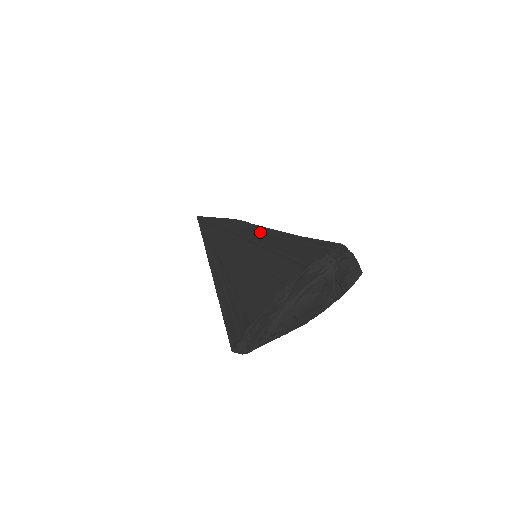
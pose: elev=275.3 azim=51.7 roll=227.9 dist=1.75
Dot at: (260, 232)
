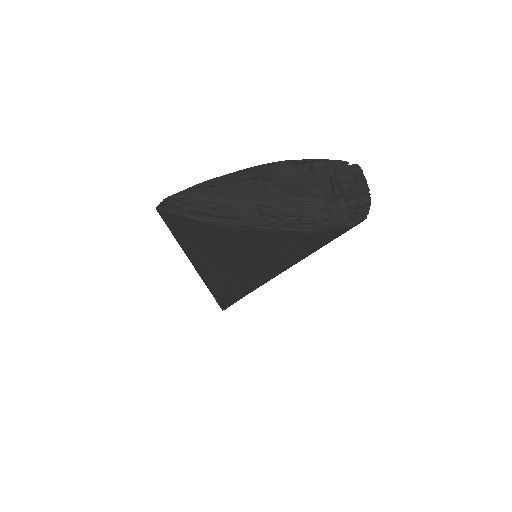
Dot at: occluded
